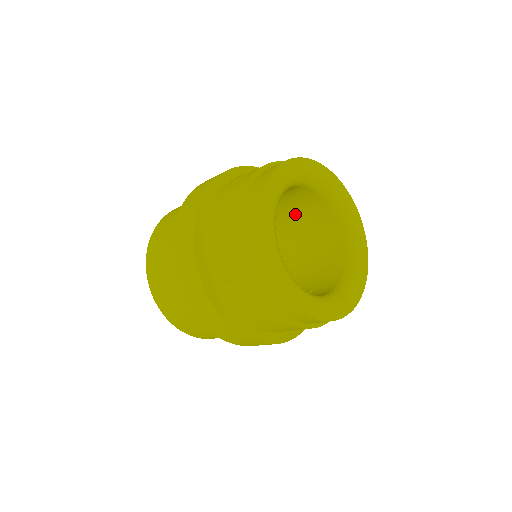
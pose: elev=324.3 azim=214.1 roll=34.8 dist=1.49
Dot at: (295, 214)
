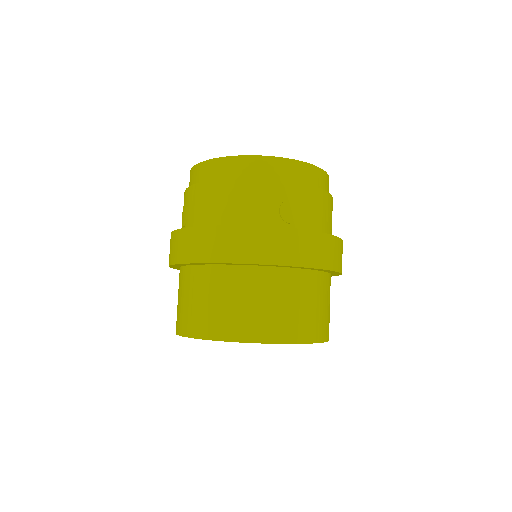
Dot at: occluded
